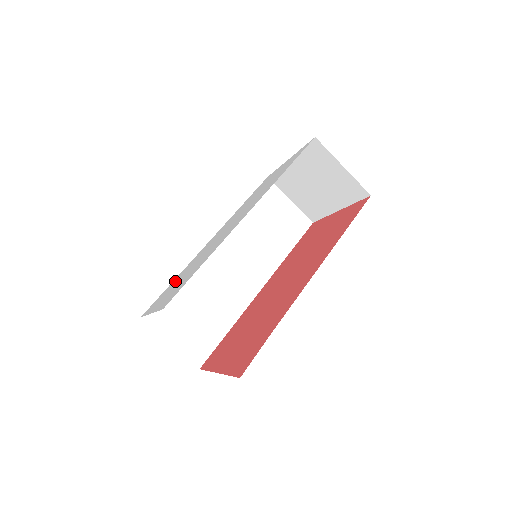
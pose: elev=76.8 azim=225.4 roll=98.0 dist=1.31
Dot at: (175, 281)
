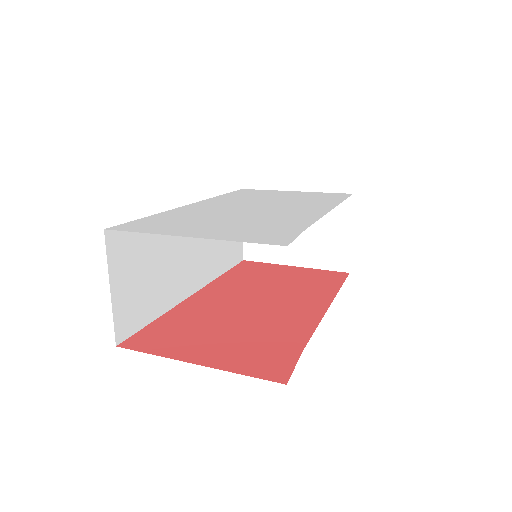
Dot at: (177, 218)
